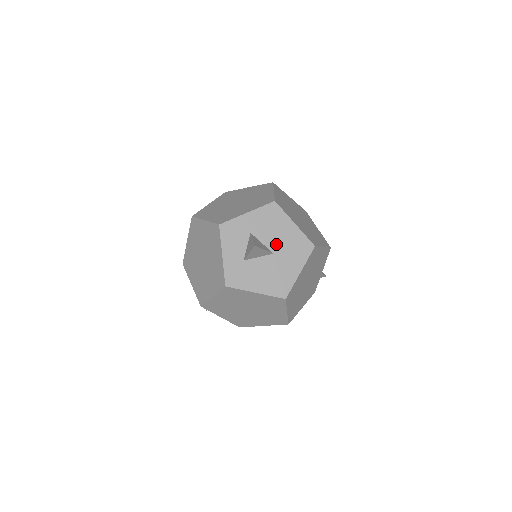
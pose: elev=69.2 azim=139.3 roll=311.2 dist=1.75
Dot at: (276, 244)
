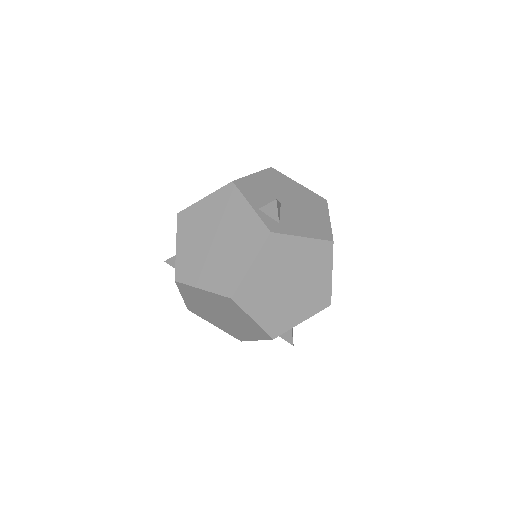
Dot at: occluded
